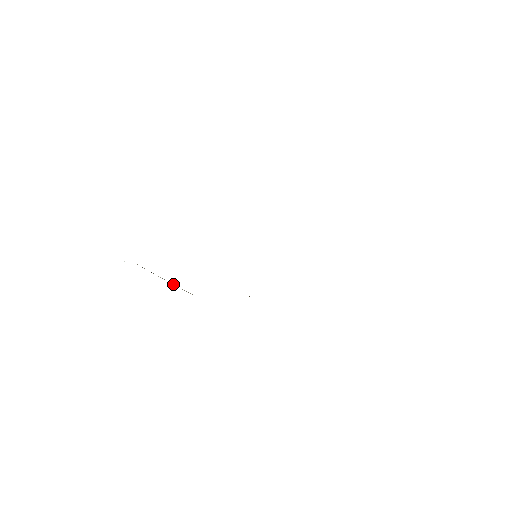
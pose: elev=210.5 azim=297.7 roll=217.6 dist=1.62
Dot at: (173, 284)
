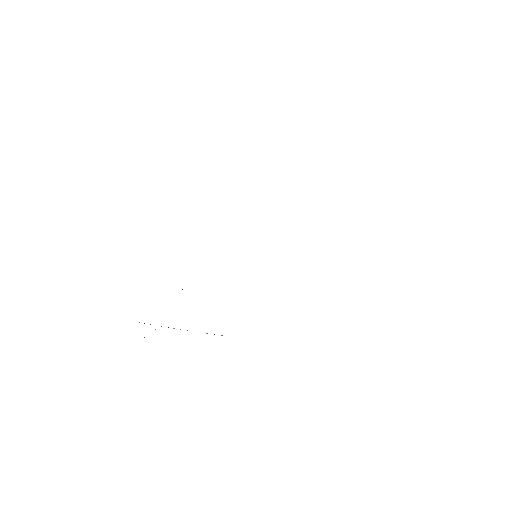
Dot at: occluded
